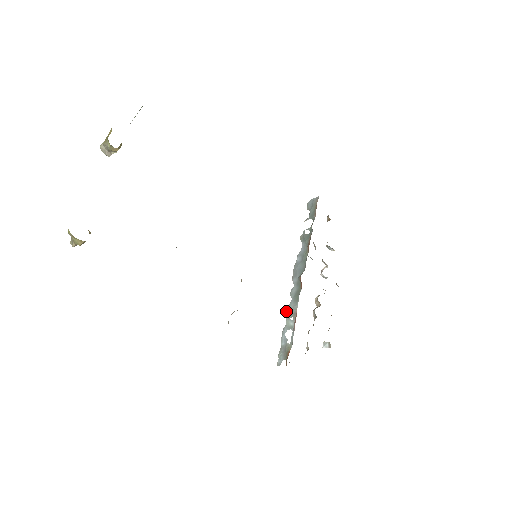
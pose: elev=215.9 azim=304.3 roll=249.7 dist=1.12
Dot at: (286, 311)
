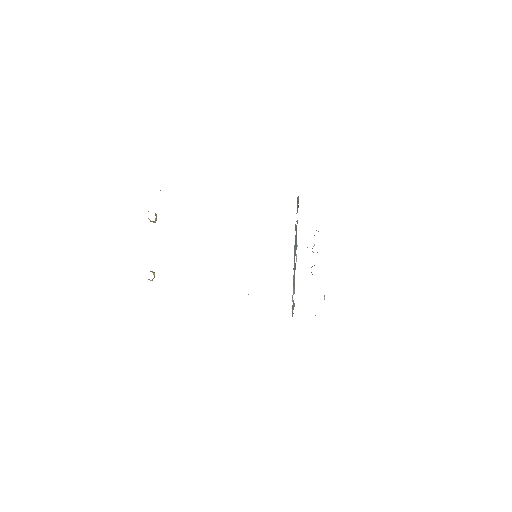
Dot at: (293, 281)
